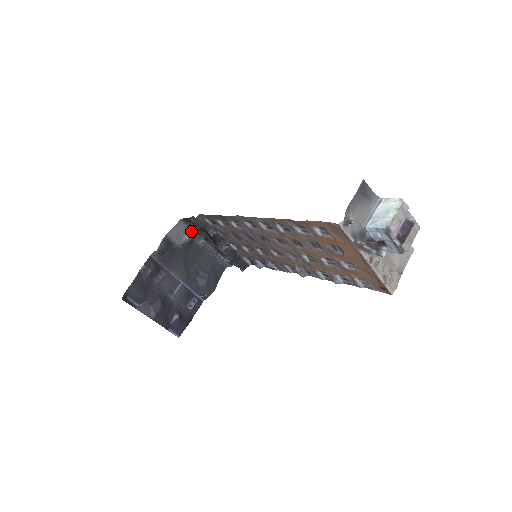
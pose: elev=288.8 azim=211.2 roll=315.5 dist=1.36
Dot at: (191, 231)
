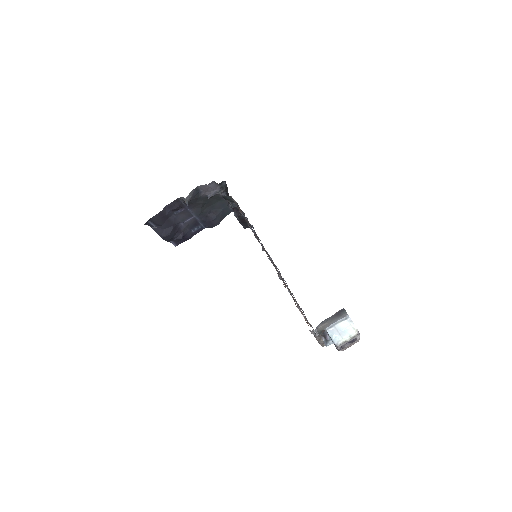
Dot at: (219, 189)
